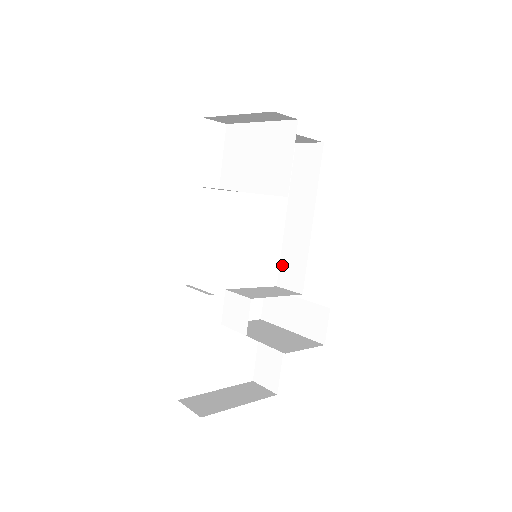
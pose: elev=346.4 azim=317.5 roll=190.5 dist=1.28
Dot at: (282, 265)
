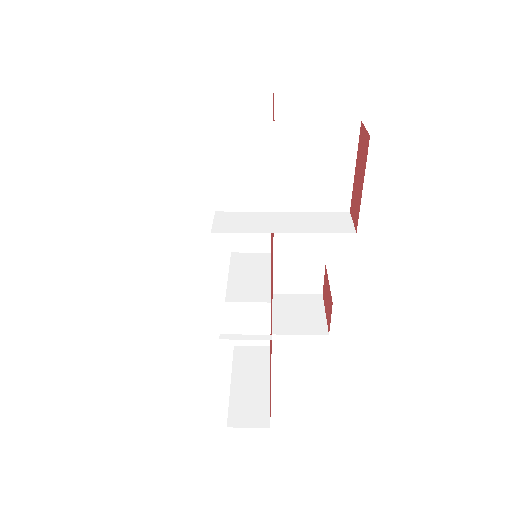
Dot at: occluded
